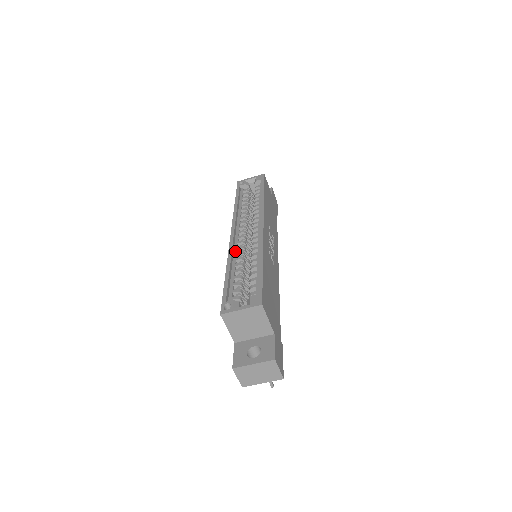
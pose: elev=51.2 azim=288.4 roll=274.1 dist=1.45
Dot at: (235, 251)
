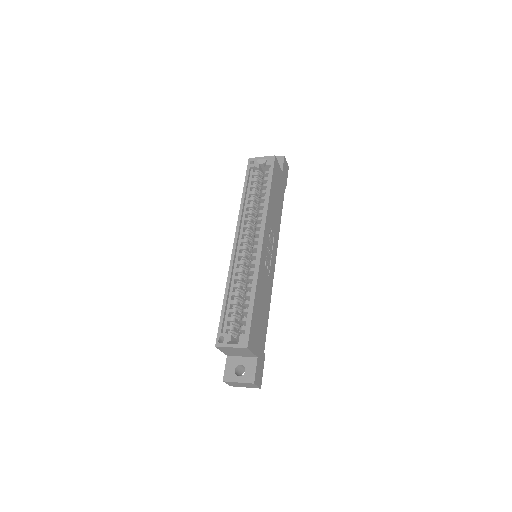
Dot at: (235, 267)
